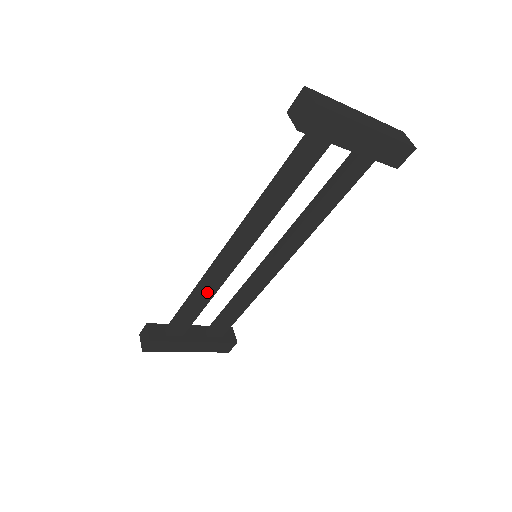
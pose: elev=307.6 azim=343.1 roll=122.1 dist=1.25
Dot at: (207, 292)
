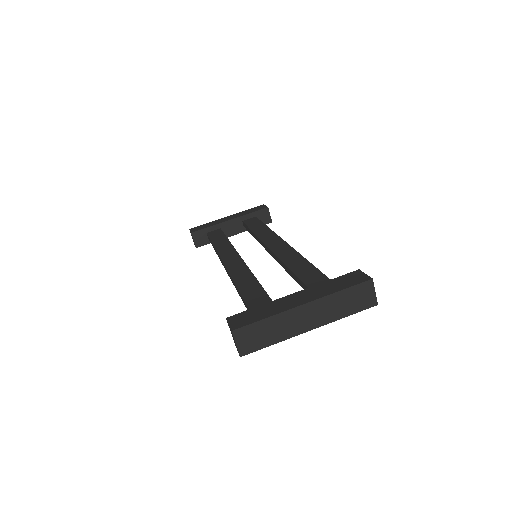
Dot at: occluded
